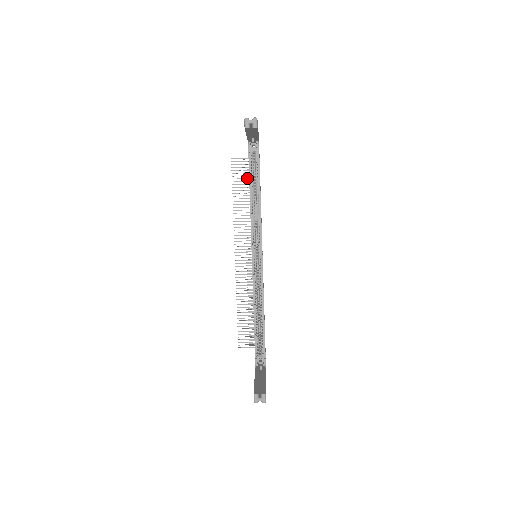
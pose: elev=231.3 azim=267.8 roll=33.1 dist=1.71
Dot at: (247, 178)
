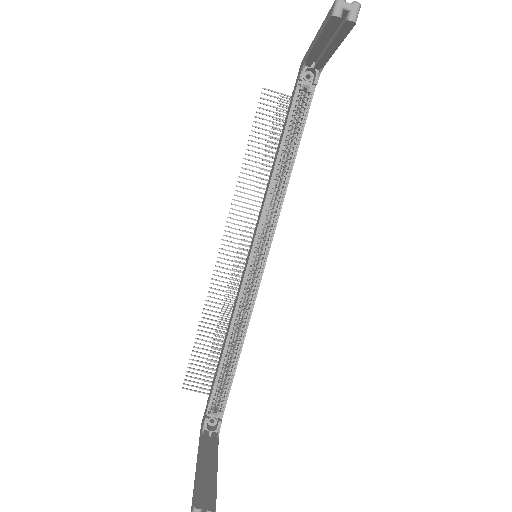
Dot at: occluded
